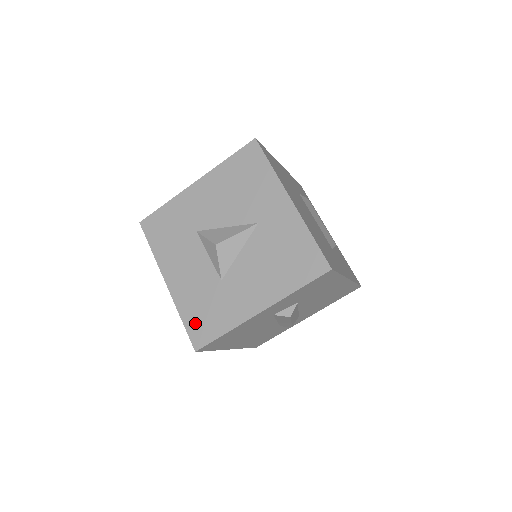
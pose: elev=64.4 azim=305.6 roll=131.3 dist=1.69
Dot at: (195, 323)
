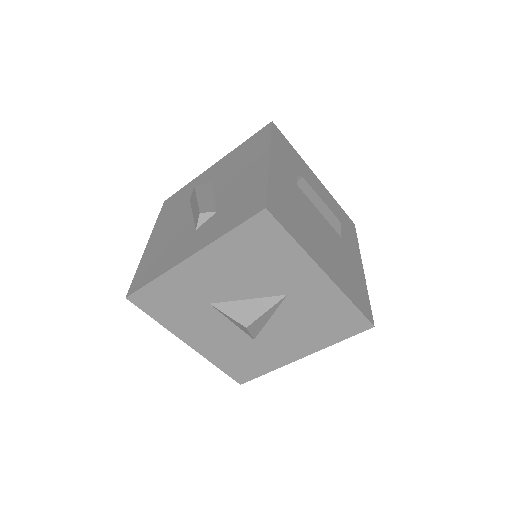
Dot at: (234, 369)
